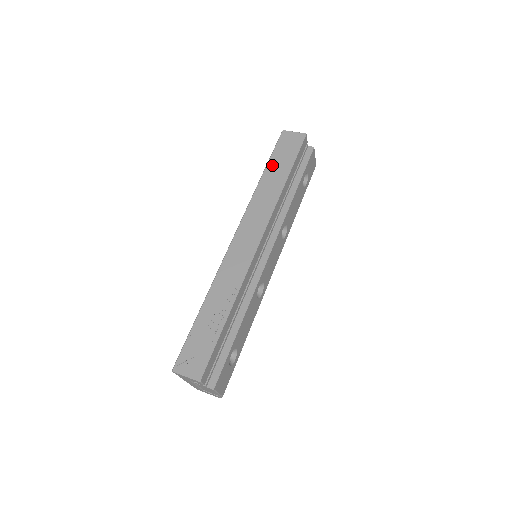
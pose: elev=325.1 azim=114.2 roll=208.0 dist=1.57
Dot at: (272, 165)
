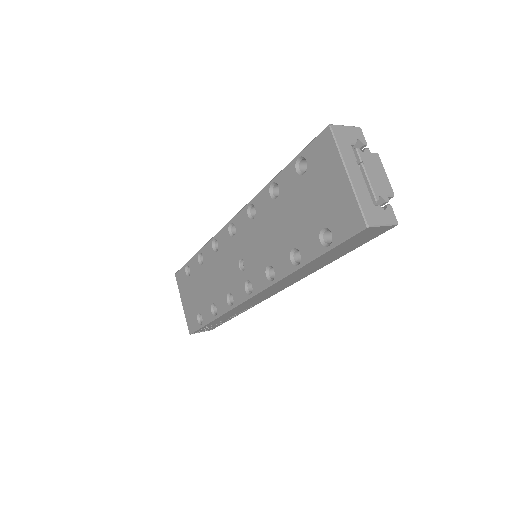
Dot at: occluded
